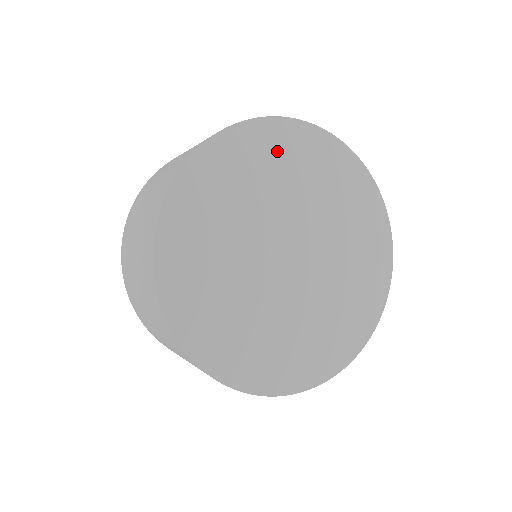
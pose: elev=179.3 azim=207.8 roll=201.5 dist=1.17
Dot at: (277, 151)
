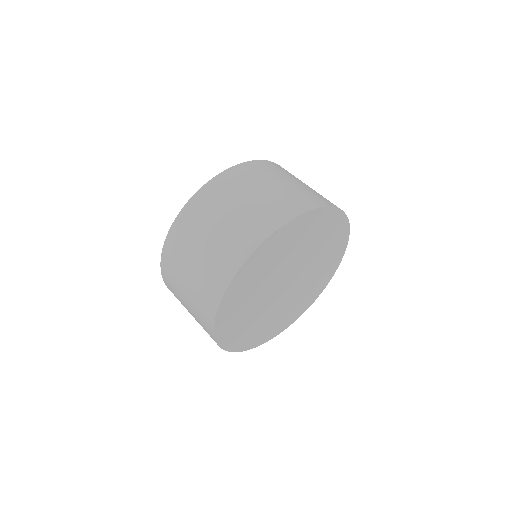
Dot at: (317, 227)
